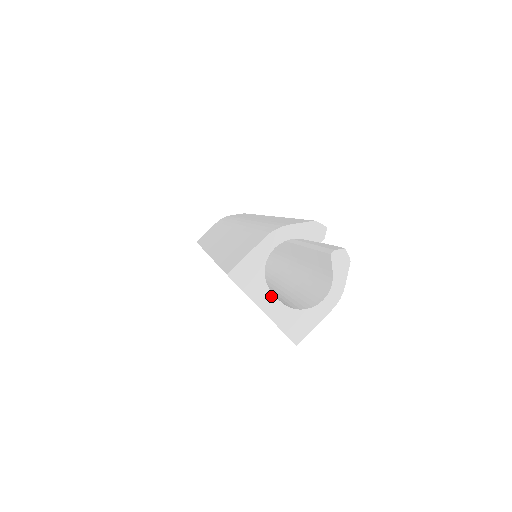
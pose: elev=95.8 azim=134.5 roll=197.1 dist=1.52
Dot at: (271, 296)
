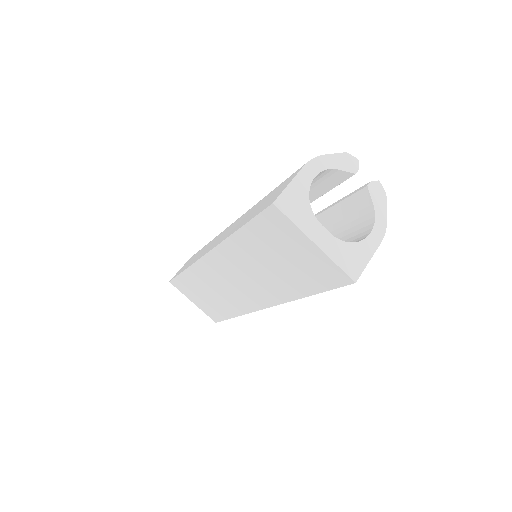
Dot at: (320, 227)
